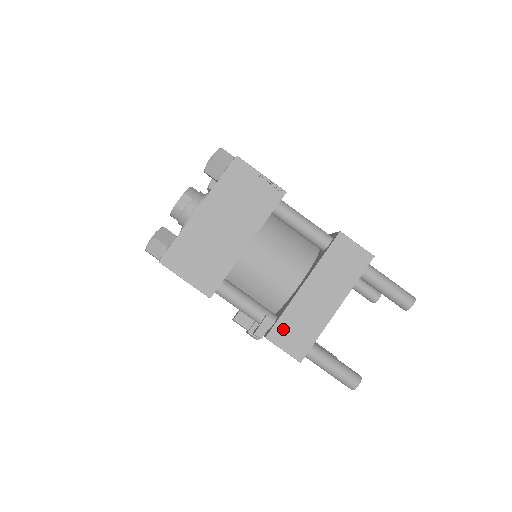
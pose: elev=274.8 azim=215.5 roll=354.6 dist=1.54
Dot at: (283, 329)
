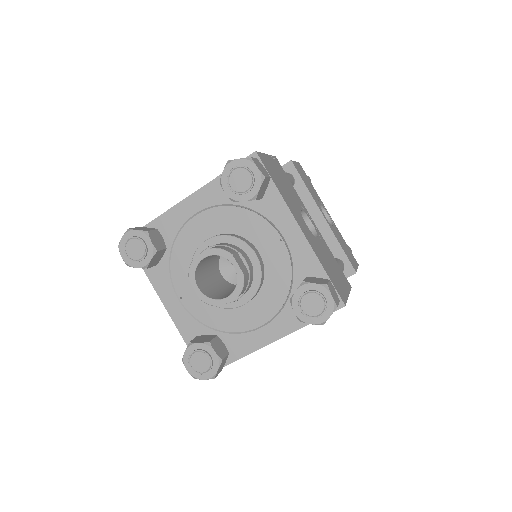
Dot at: occluded
